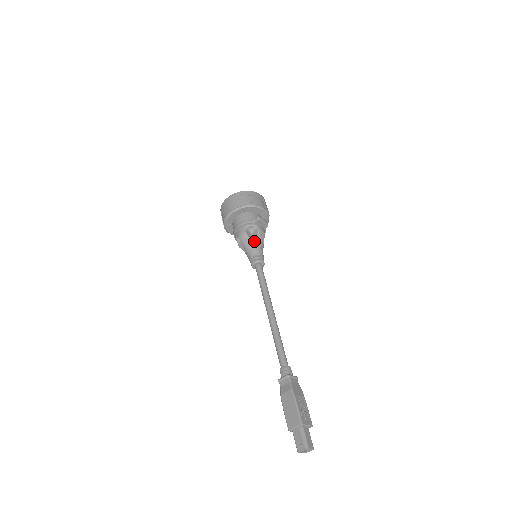
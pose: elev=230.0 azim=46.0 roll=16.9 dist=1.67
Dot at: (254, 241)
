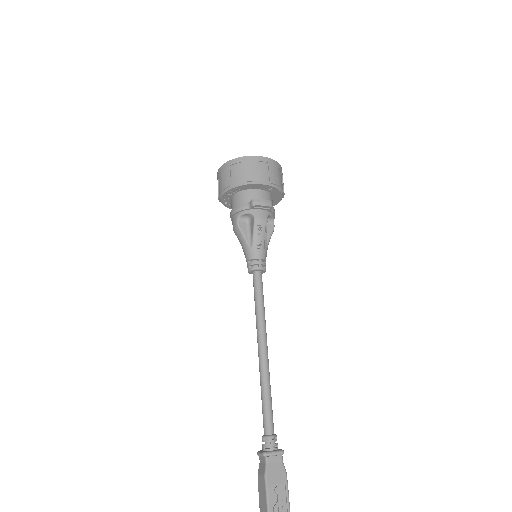
Dot at: (250, 236)
